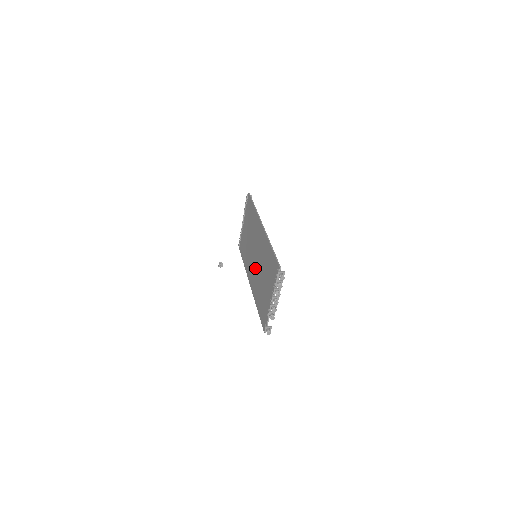
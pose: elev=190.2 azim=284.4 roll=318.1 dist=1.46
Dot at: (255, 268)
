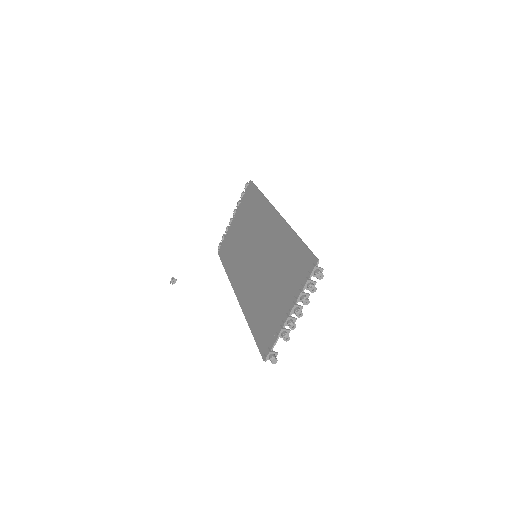
Dot at: (253, 272)
